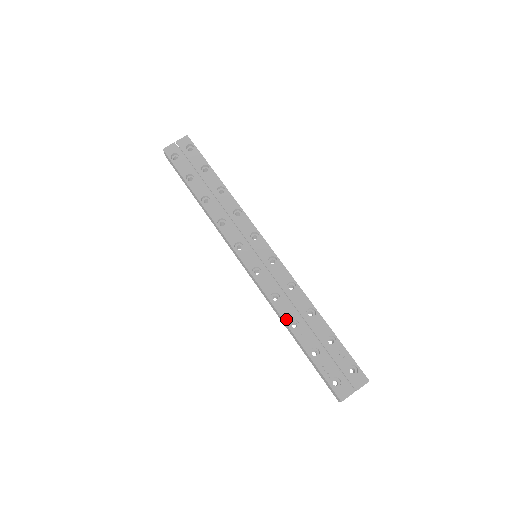
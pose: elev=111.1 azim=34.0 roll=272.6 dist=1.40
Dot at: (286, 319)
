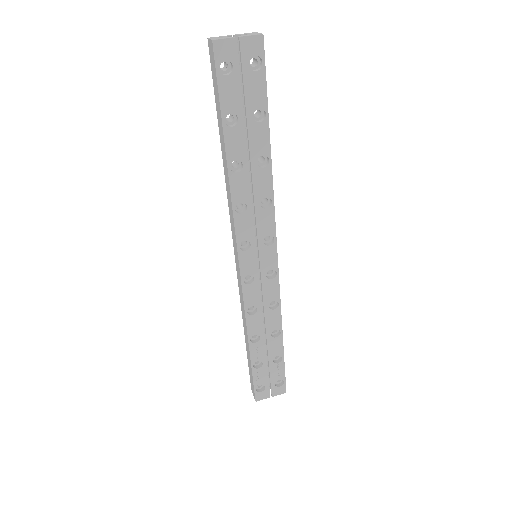
Dot at: (250, 333)
